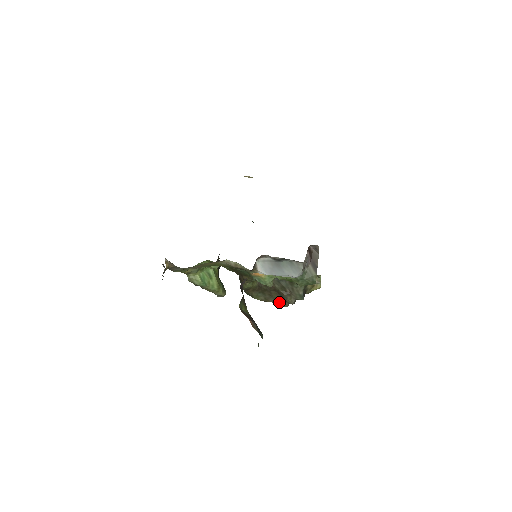
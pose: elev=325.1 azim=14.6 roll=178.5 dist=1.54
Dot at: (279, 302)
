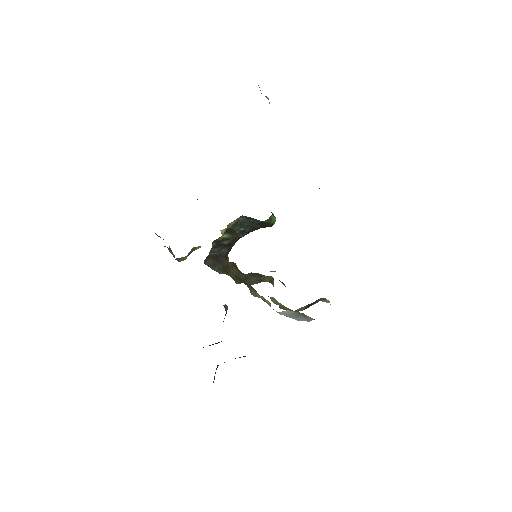
Dot at: occluded
